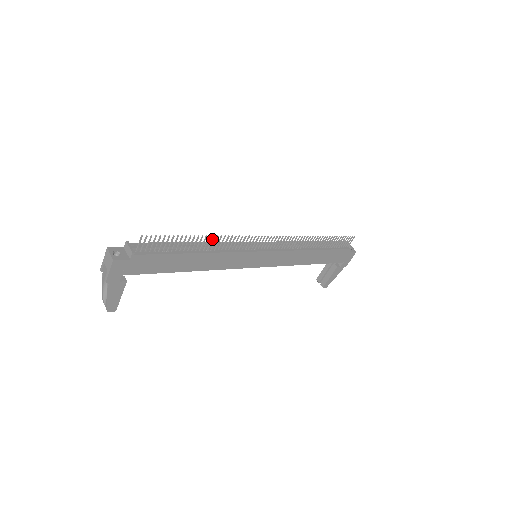
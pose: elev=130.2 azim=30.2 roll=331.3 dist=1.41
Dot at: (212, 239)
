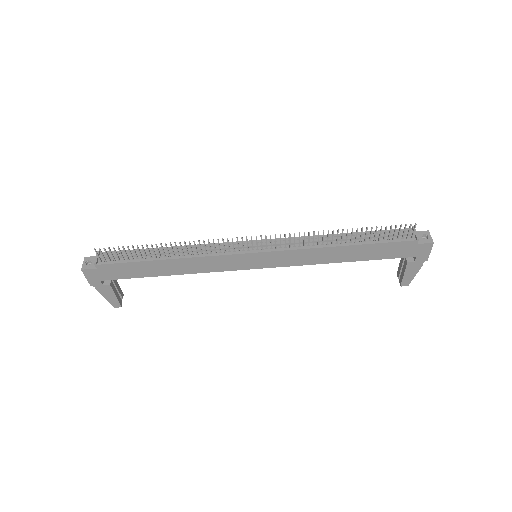
Dot at: (175, 245)
